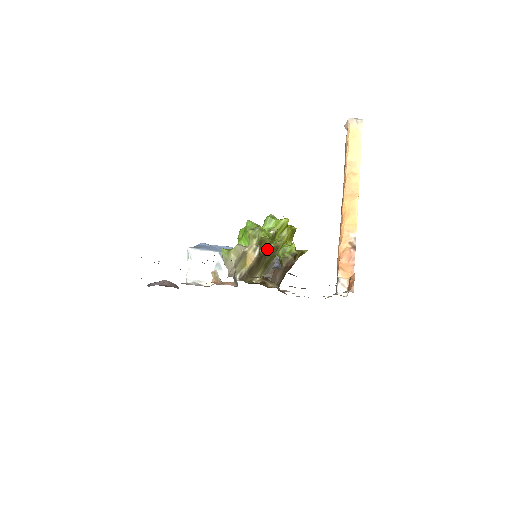
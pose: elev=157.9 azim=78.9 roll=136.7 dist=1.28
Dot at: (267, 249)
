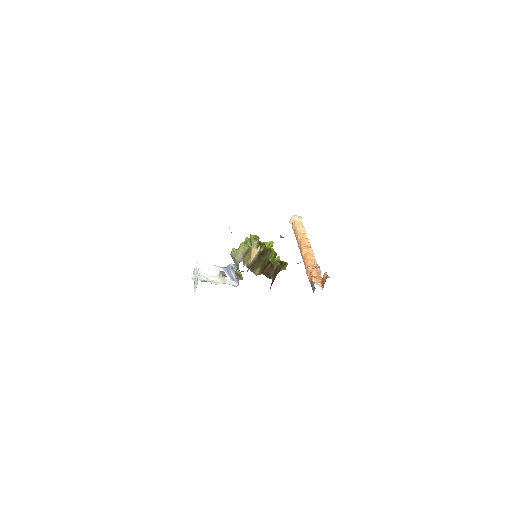
Dot at: (264, 250)
